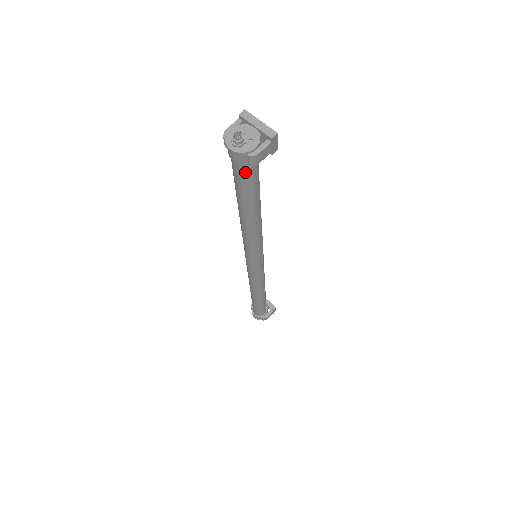
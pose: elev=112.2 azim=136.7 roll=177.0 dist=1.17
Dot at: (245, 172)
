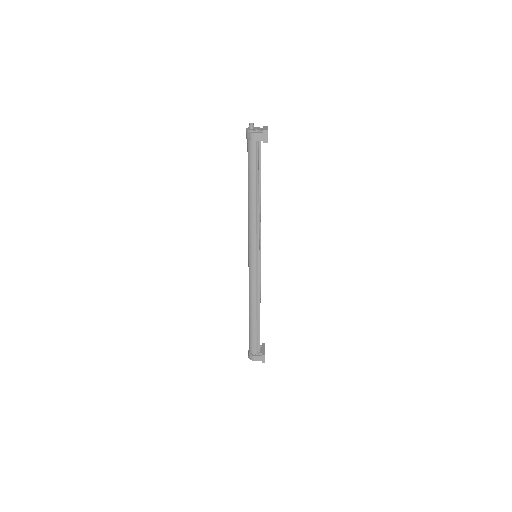
Dot at: (249, 148)
